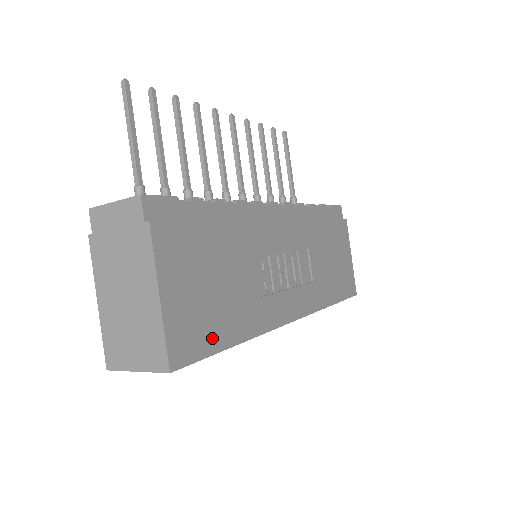
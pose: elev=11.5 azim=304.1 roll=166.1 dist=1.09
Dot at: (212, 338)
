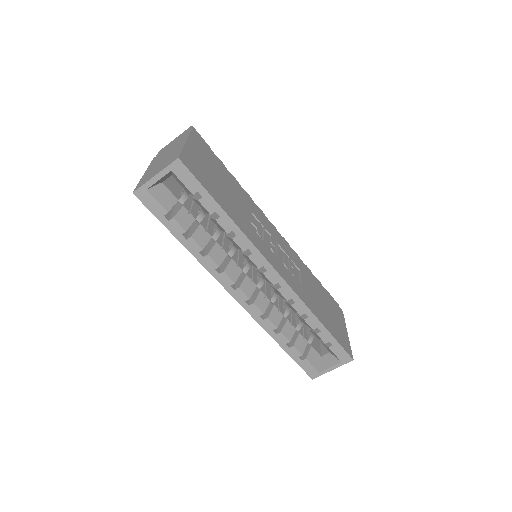
Dot at: (210, 188)
